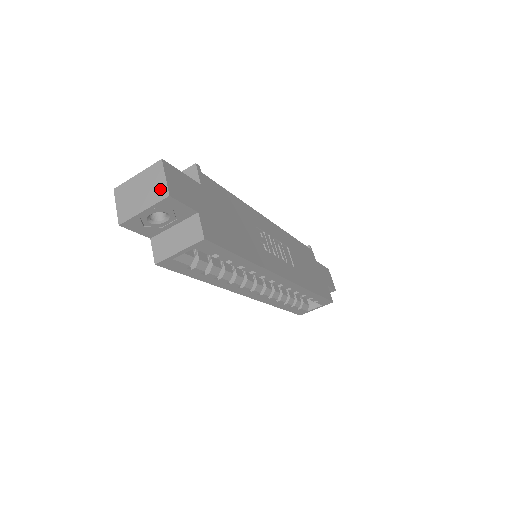
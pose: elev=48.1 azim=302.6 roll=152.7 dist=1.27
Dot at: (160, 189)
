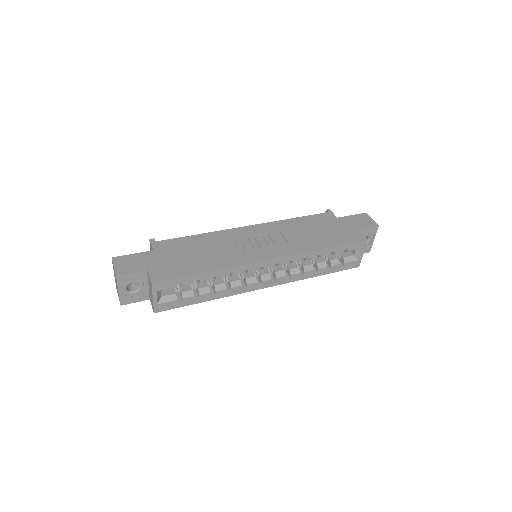
Dot at: (115, 275)
